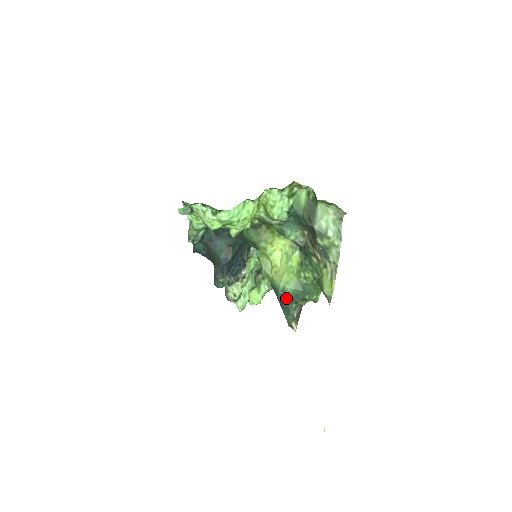
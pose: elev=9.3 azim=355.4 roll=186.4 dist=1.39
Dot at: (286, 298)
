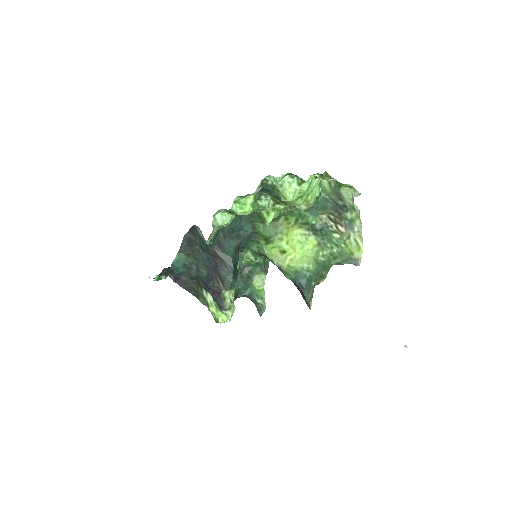
Dot at: (308, 277)
